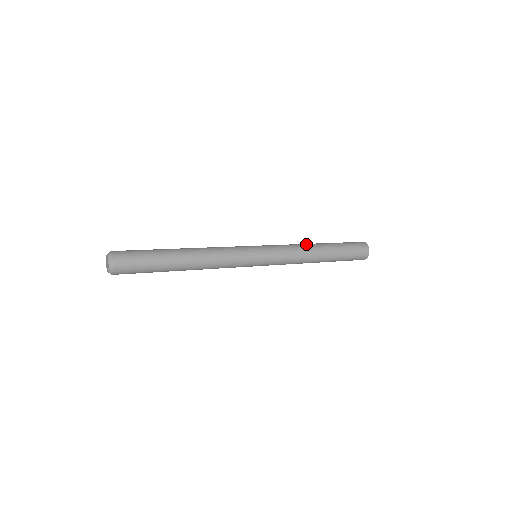
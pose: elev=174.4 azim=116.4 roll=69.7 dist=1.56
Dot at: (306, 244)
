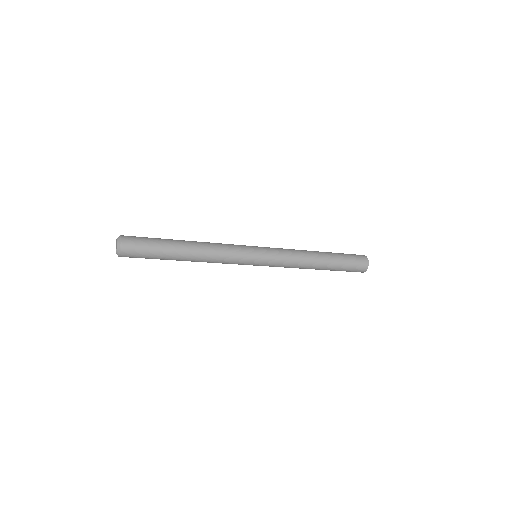
Dot at: (305, 250)
